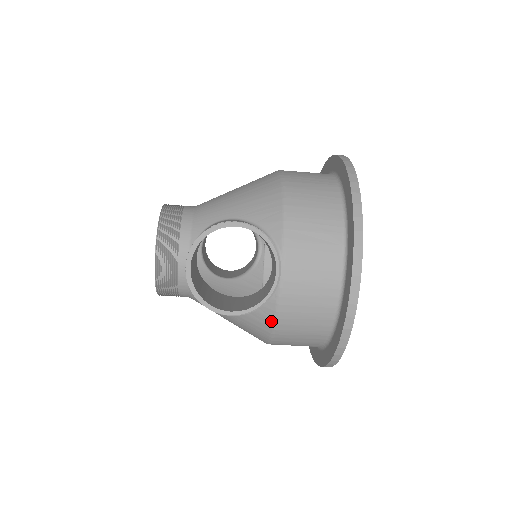
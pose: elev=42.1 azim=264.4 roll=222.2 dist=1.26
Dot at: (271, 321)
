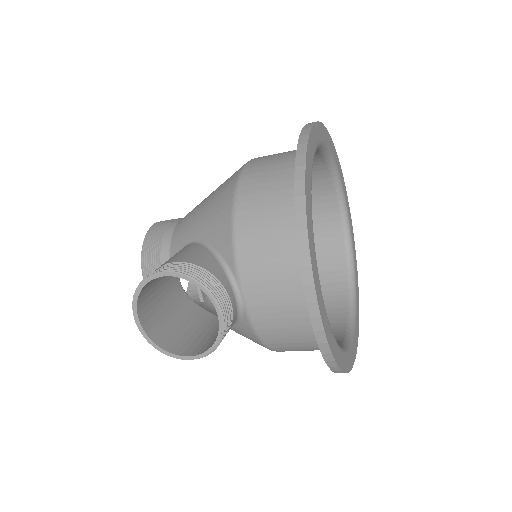
Dot at: (258, 341)
